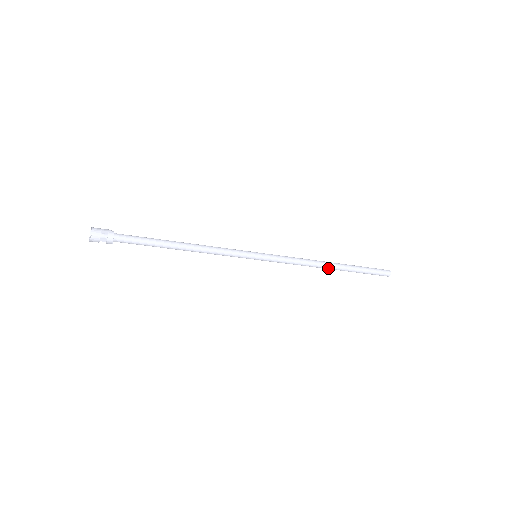
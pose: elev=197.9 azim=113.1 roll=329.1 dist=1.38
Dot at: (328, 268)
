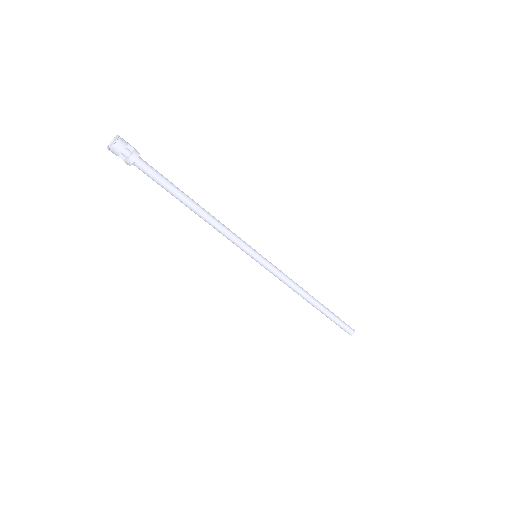
Dot at: (310, 301)
